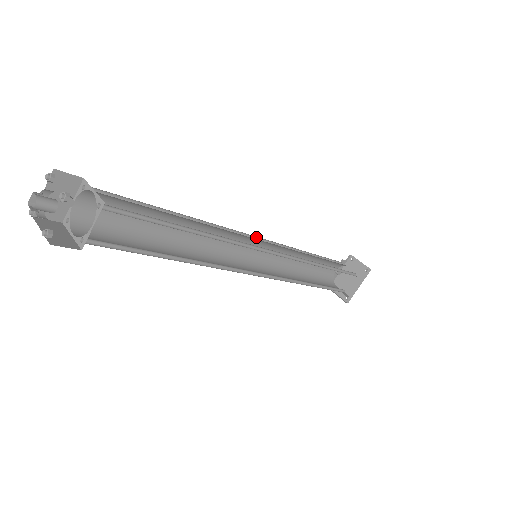
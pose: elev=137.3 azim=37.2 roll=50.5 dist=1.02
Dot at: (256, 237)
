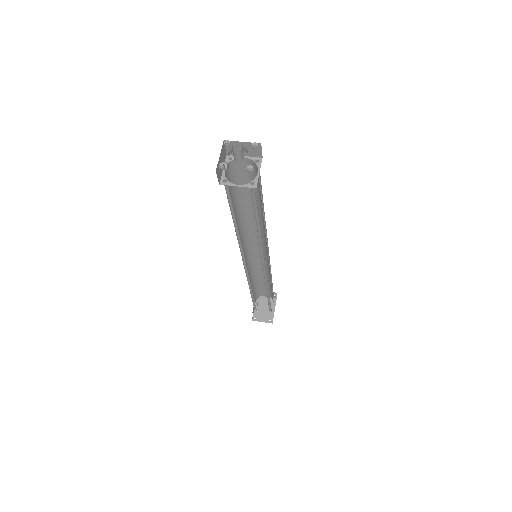
Dot at: (247, 247)
